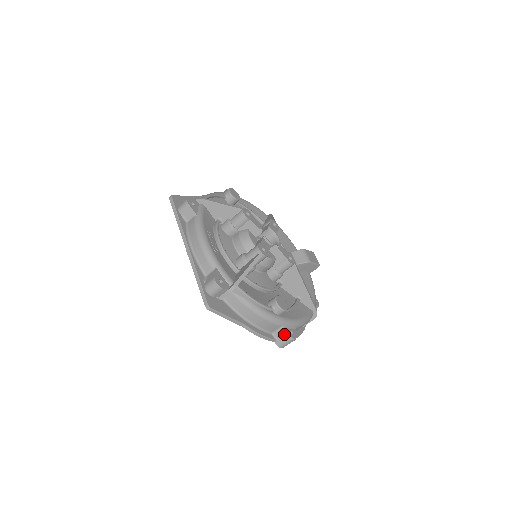
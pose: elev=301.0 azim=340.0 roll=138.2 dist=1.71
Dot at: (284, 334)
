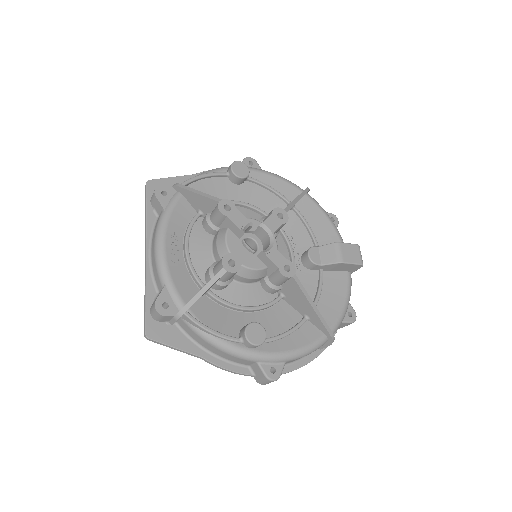
Dot at: (260, 372)
